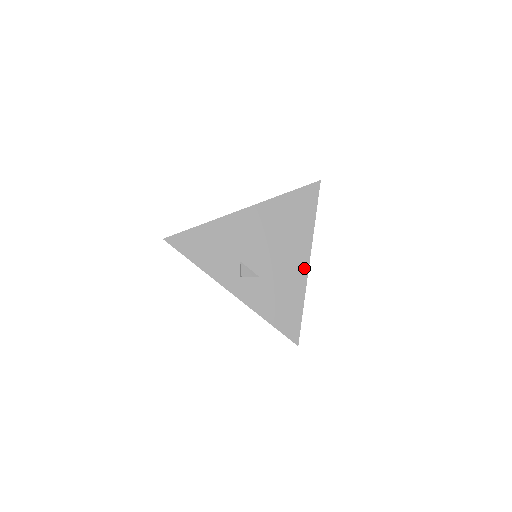
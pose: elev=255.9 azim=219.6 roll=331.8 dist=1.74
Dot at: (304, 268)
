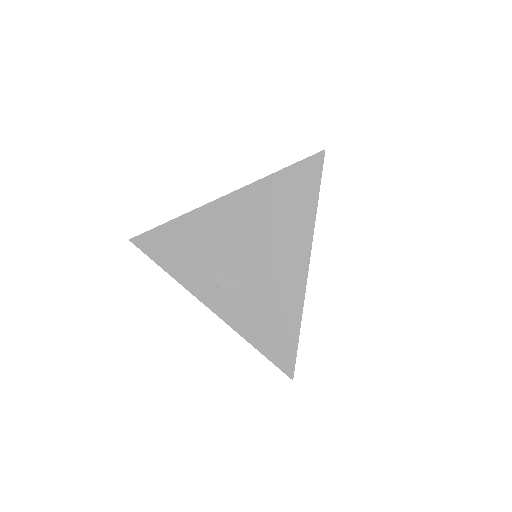
Dot at: (301, 275)
